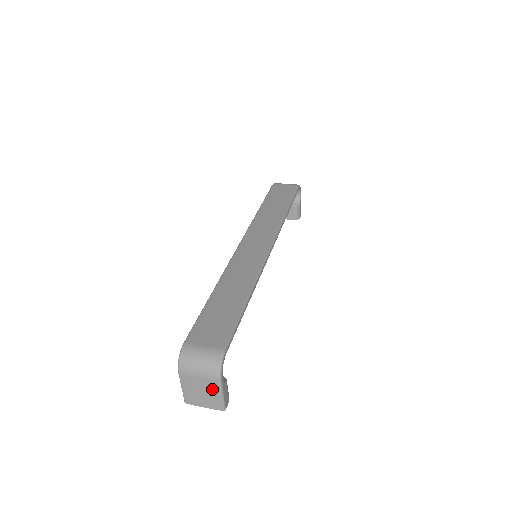
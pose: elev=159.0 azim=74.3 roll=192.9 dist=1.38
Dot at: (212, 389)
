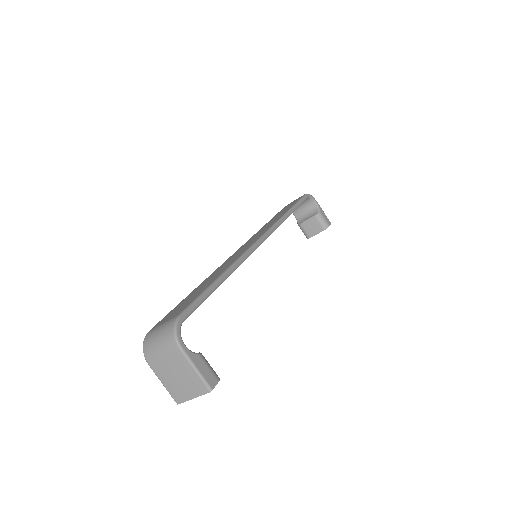
Dot at: (182, 366)
